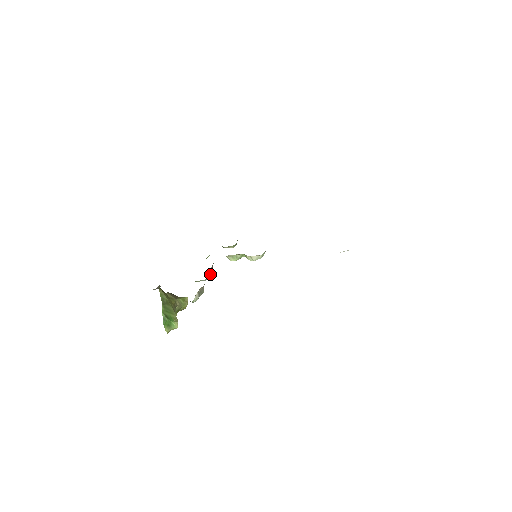
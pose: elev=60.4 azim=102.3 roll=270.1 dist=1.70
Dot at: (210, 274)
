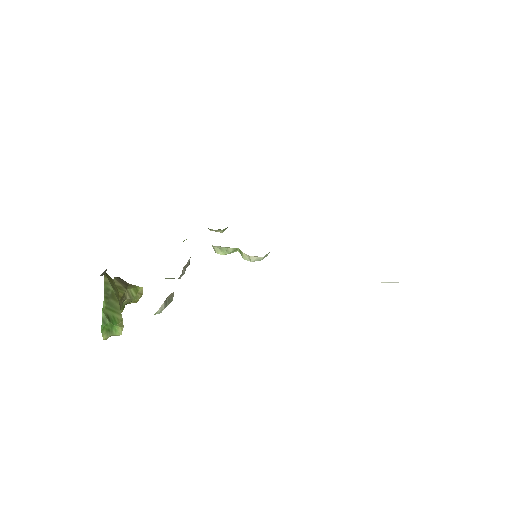
Dot at: (185, 269)
